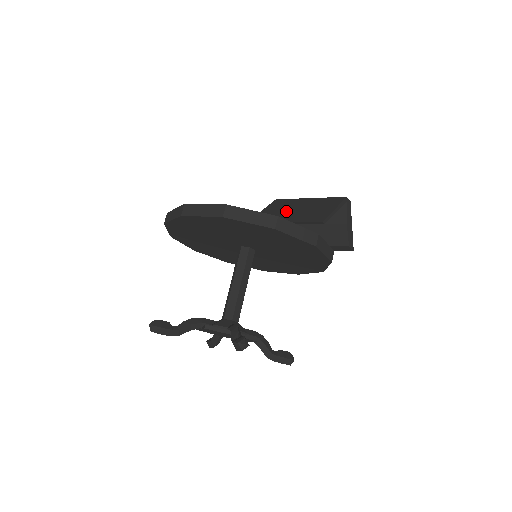
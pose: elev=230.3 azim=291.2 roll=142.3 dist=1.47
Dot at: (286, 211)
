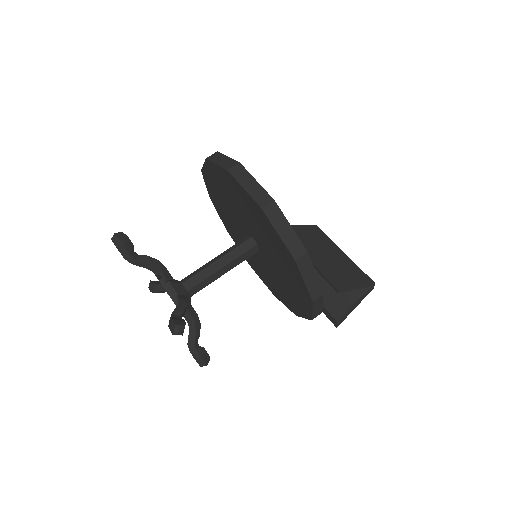
Dot at: (316, 247)
